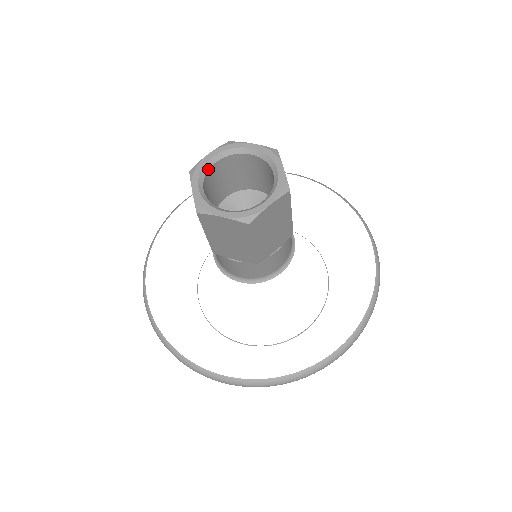
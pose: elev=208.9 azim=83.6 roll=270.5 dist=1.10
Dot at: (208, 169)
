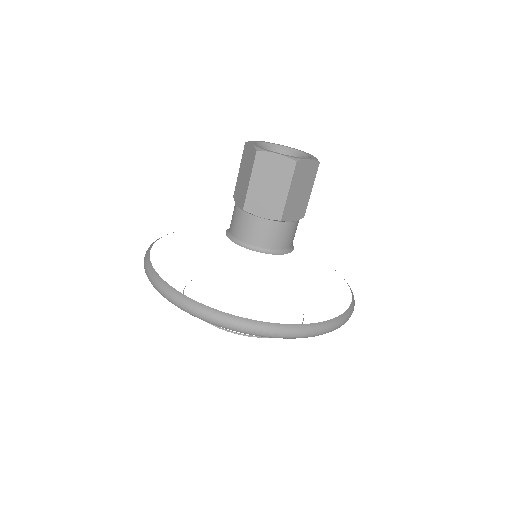
Dot at: (259, 145)
